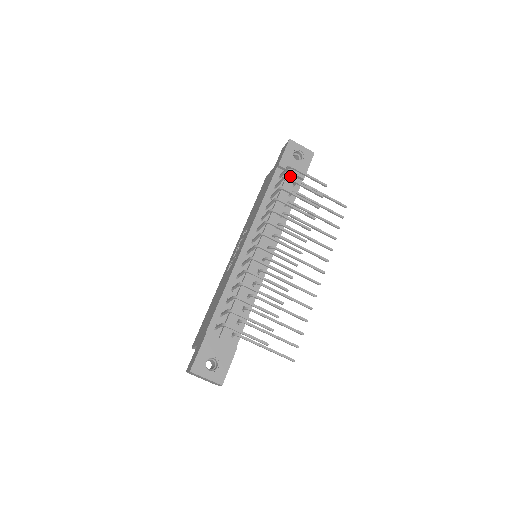
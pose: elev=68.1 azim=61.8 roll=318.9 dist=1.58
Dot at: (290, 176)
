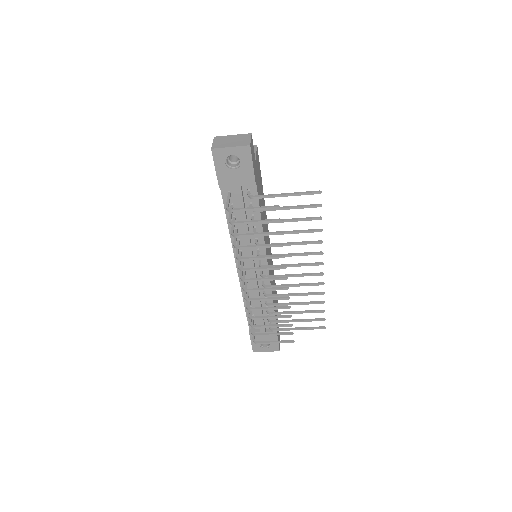
Dot at: (238, 191)
